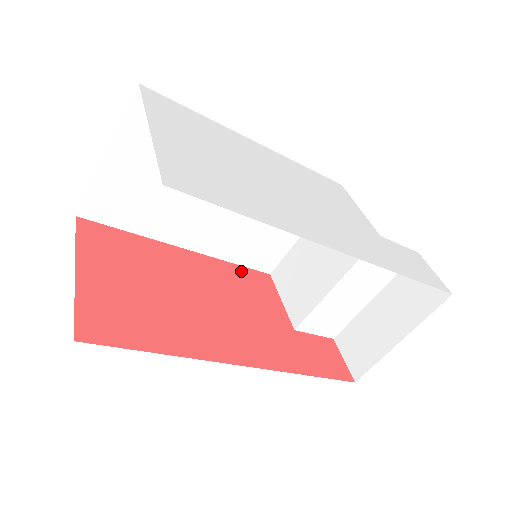
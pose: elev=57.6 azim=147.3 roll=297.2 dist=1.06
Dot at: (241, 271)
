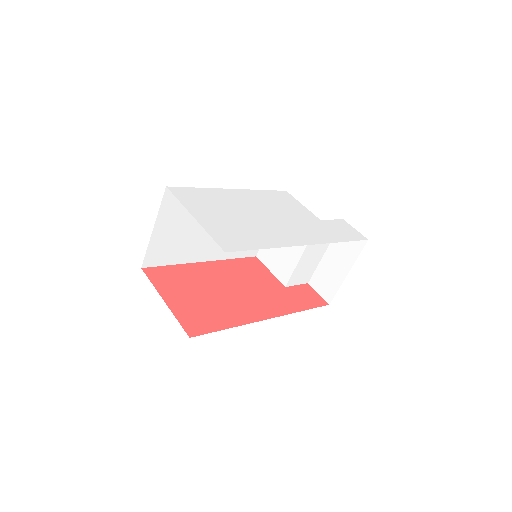
Dot at: (240, 262)
